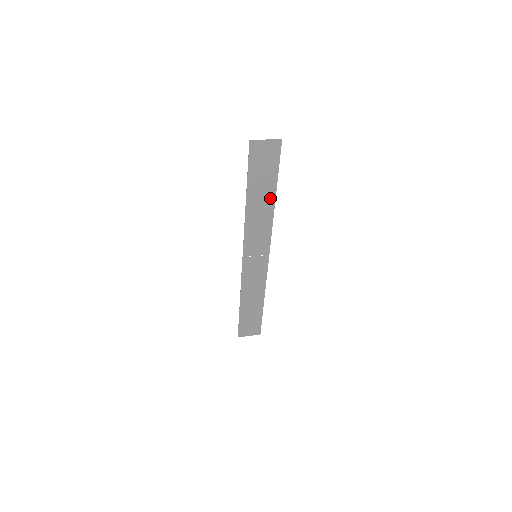
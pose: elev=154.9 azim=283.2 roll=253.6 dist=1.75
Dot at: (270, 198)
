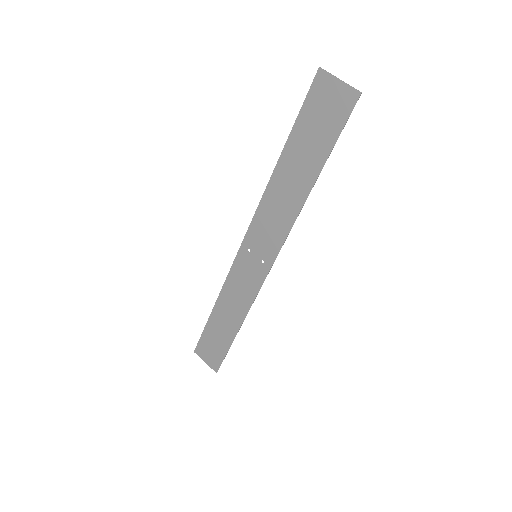
Dot at: (307, 181)
